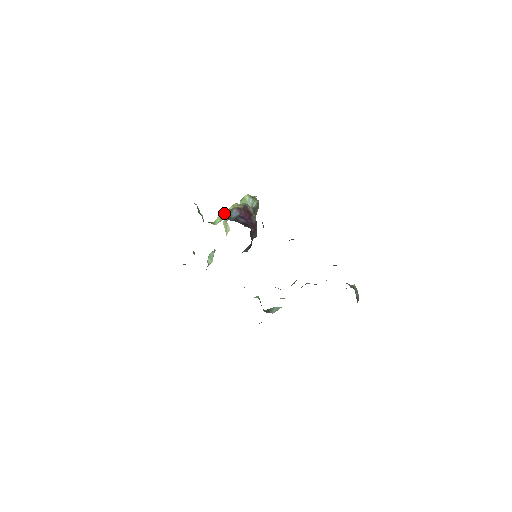
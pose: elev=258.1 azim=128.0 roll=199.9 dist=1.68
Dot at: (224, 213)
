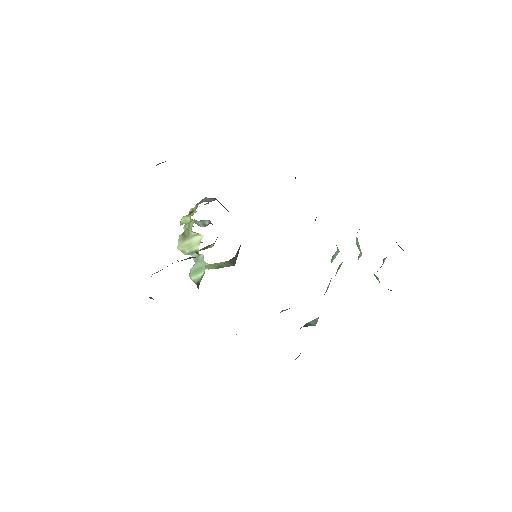
Dot at: occluded
